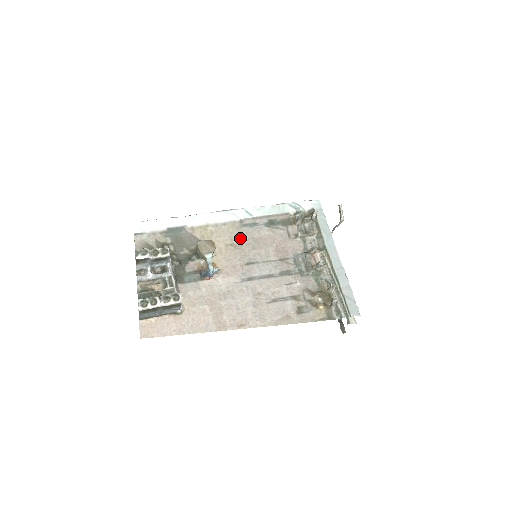
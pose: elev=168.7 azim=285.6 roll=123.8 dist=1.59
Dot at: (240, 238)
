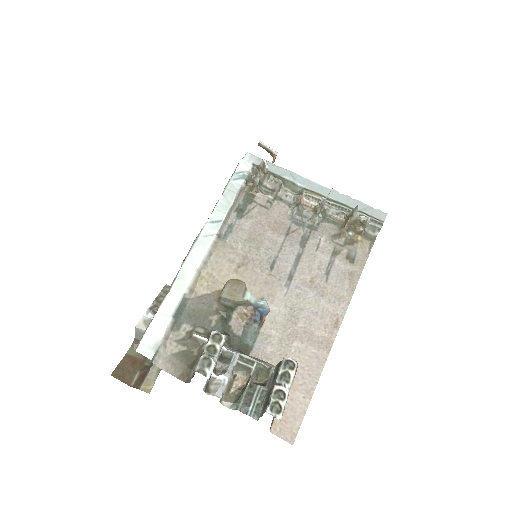
Dot at: (237, 252)
